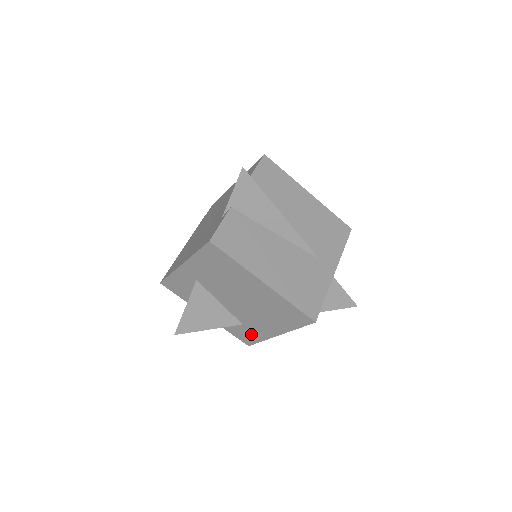
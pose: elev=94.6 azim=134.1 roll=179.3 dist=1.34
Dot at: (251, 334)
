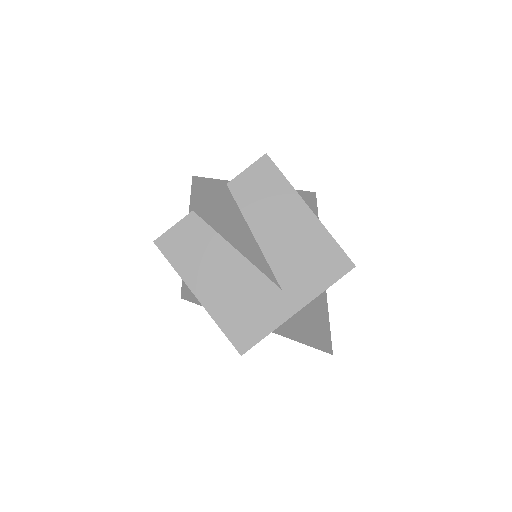
Dot at: occluded
